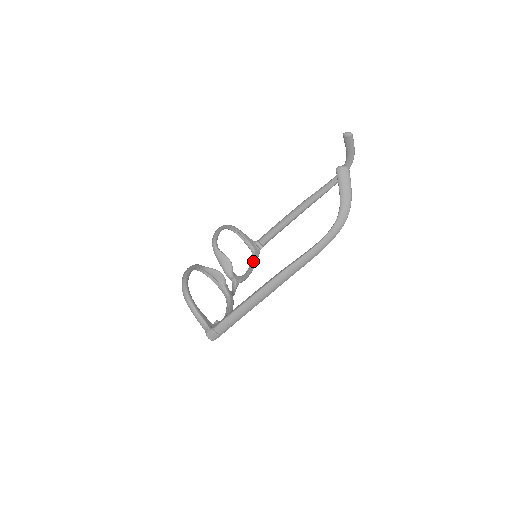
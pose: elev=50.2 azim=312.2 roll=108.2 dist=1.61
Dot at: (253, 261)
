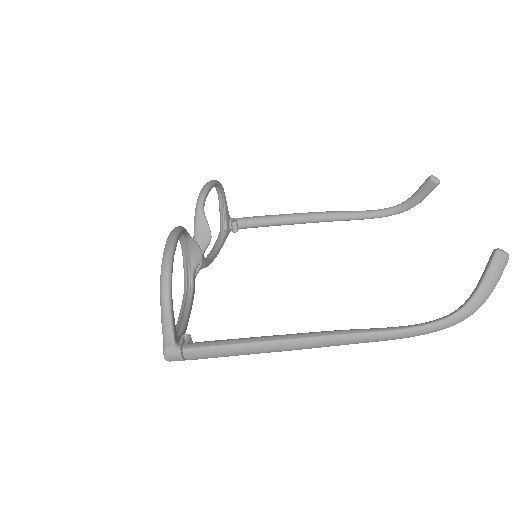
Dot at: (221, 243)
